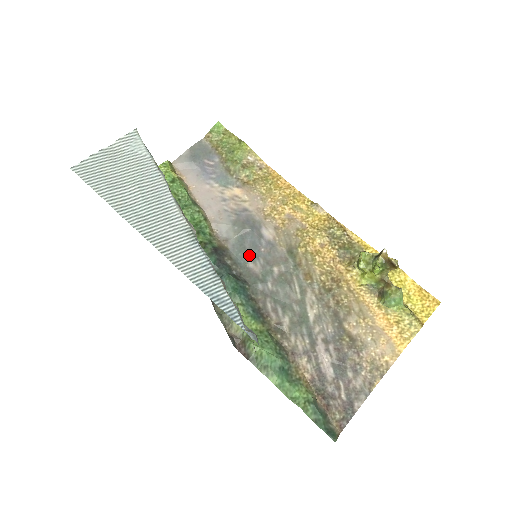
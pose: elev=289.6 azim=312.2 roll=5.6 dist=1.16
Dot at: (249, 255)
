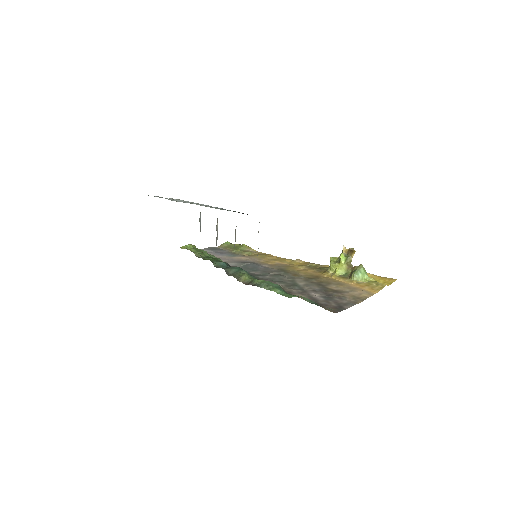
Dot at: (251, 270)
